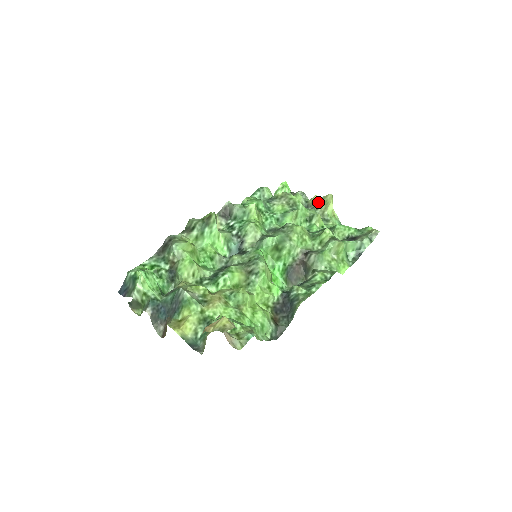
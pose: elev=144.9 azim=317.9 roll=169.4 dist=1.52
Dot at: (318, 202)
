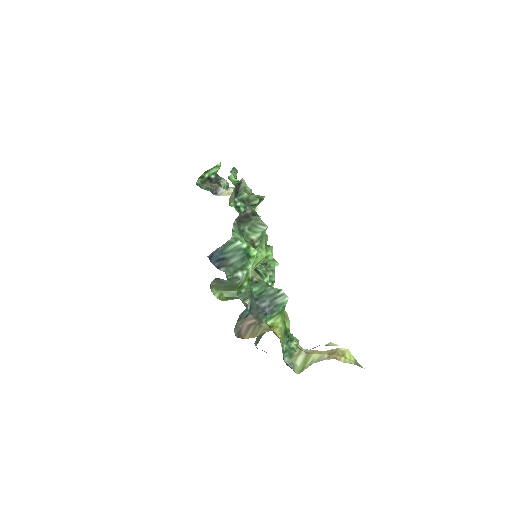
Dot at: occluded
